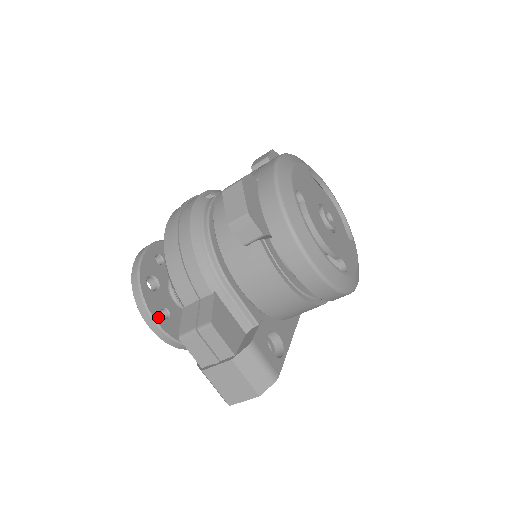
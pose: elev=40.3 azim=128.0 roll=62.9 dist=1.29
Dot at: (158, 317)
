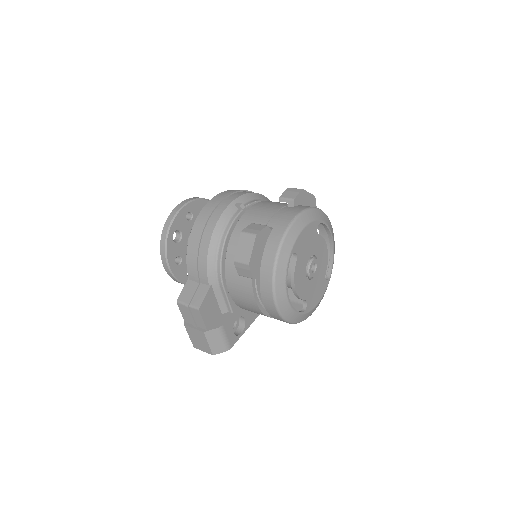
Dot at: (172, 263)
